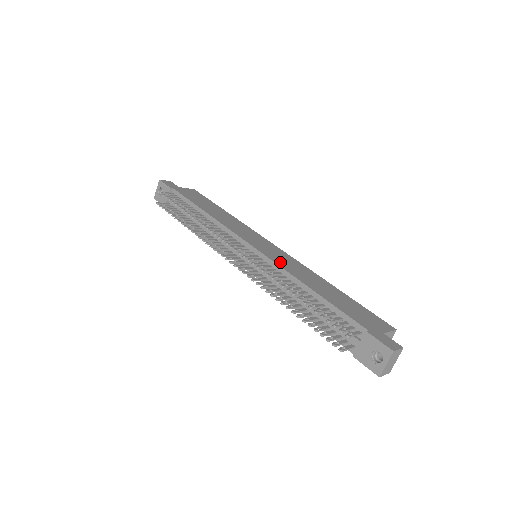
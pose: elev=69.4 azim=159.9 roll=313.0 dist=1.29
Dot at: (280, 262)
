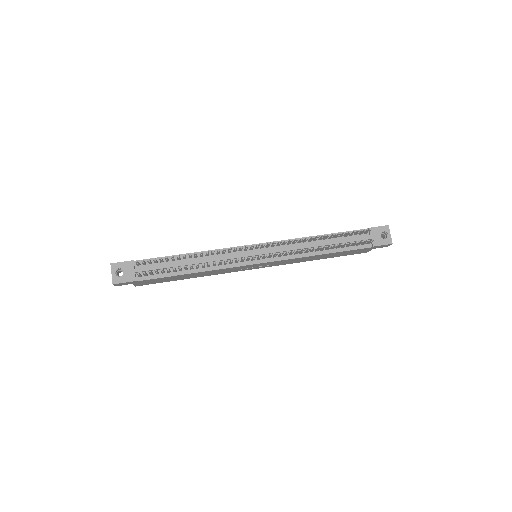
Dot at: occluded
